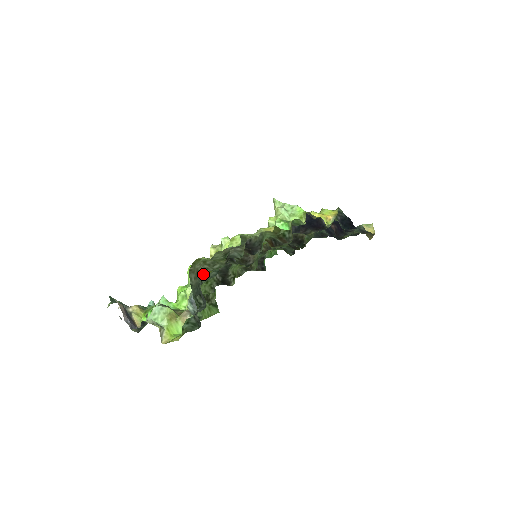
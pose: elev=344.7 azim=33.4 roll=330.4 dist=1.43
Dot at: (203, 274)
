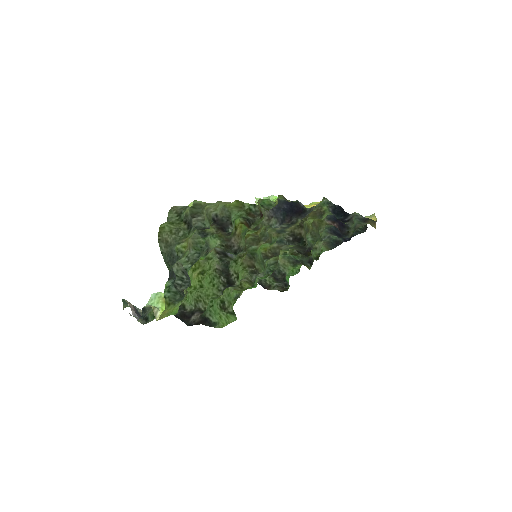
Dot at: (179, 249)
